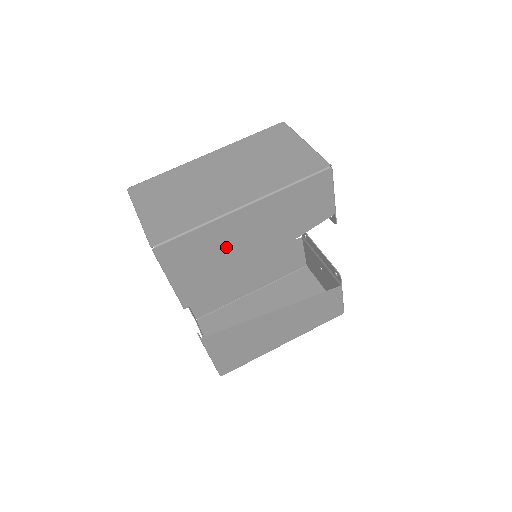
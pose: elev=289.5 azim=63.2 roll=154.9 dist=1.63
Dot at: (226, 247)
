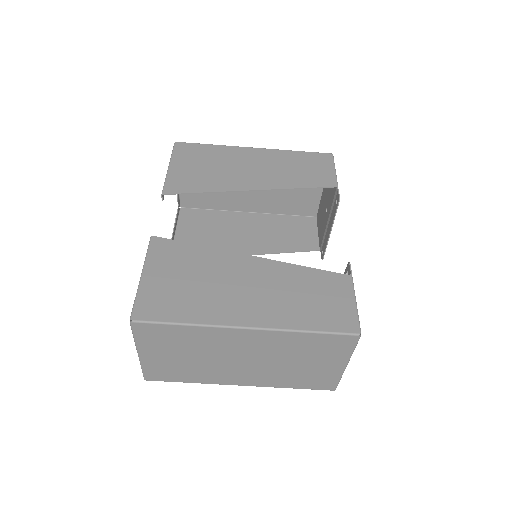
Dot at: occluded
